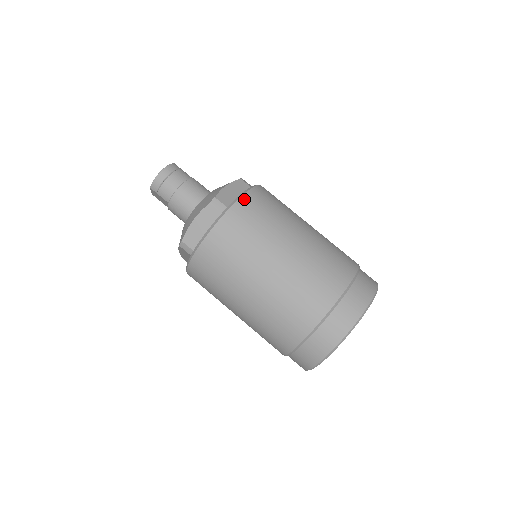
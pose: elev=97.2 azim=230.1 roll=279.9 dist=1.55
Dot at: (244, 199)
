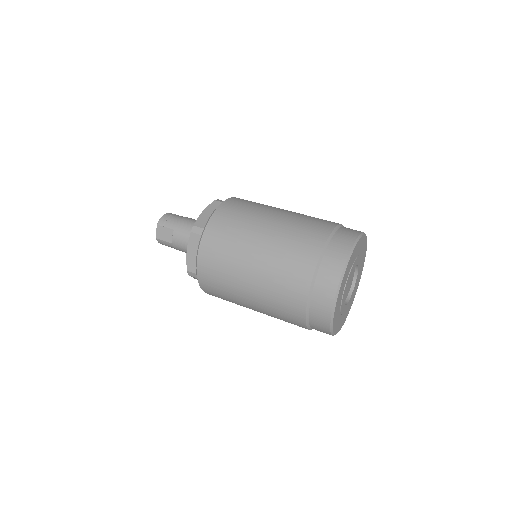
Dot at: occluded
